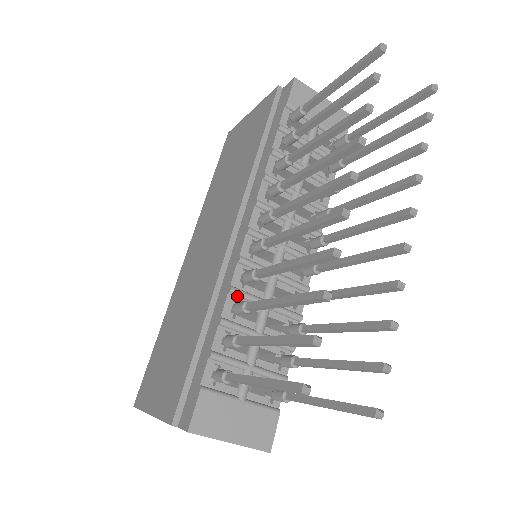
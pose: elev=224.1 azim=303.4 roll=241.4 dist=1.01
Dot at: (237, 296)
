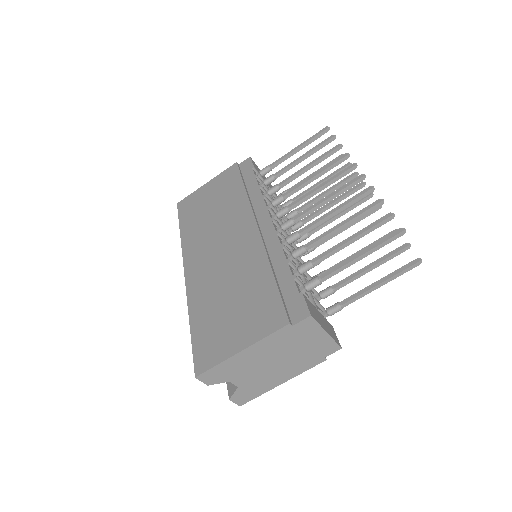
Dot at: (286, 252)
